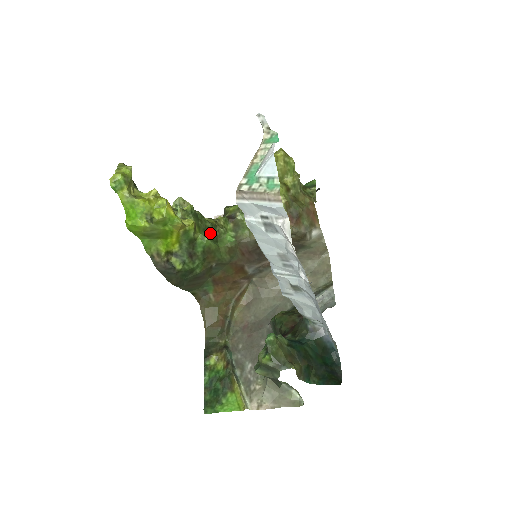
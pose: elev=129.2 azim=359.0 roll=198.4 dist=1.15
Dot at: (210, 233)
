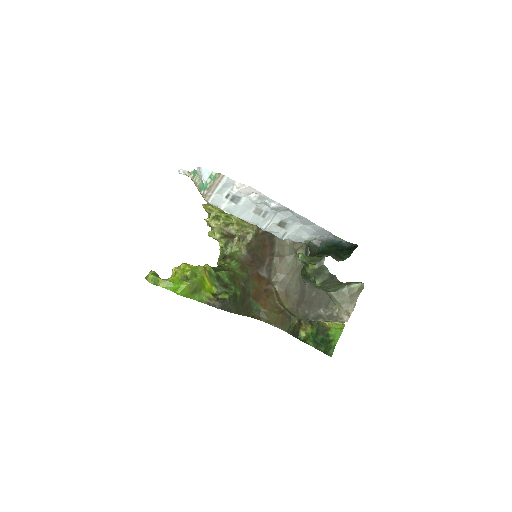
Dot at: (222, 270)
